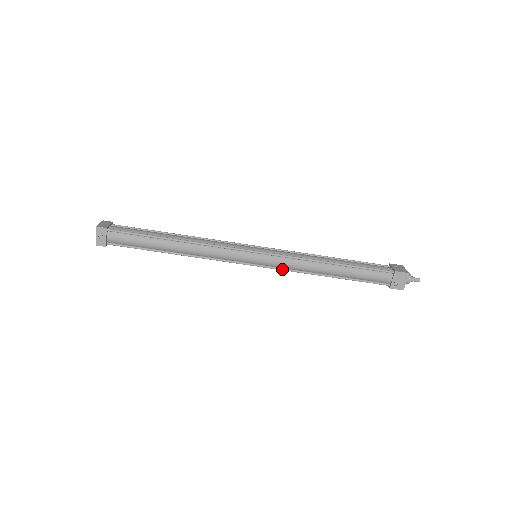
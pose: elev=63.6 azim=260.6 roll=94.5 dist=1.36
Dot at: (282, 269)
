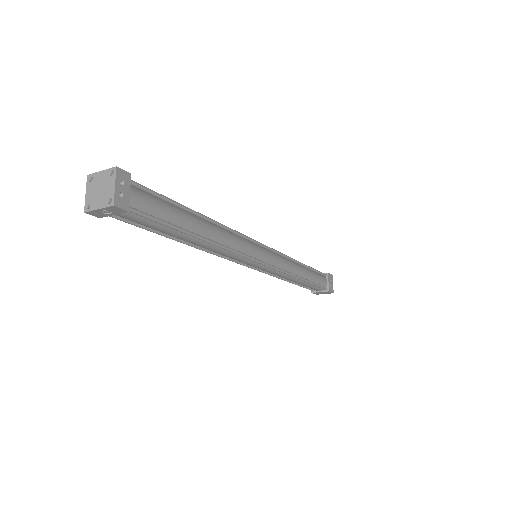
Dot at: (265, 273)
